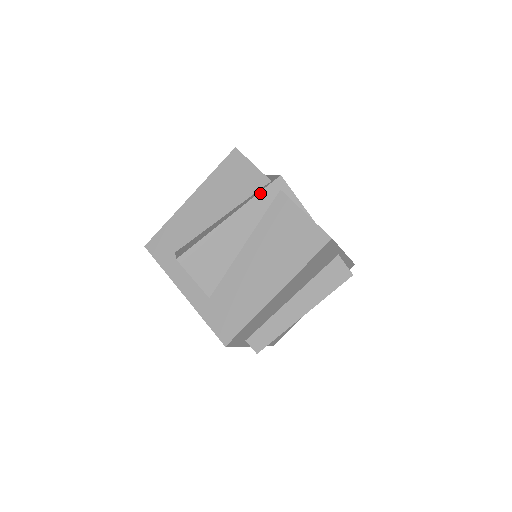
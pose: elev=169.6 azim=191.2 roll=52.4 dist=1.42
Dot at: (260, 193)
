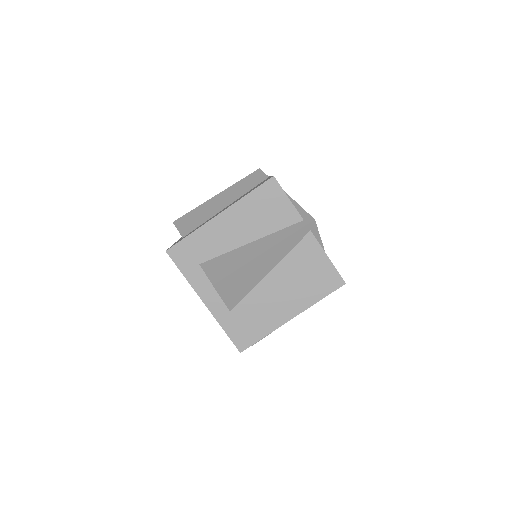
Dot at: (294, 233)
